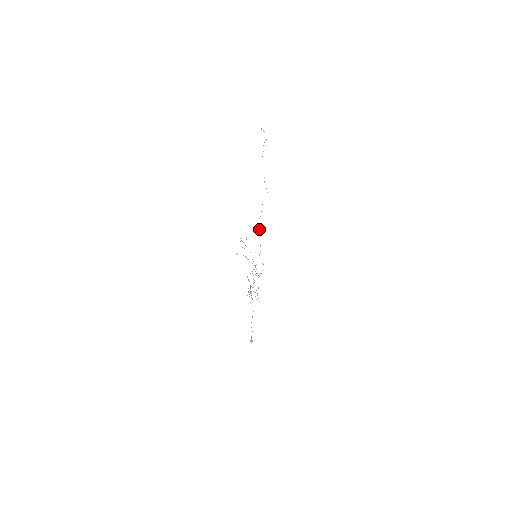
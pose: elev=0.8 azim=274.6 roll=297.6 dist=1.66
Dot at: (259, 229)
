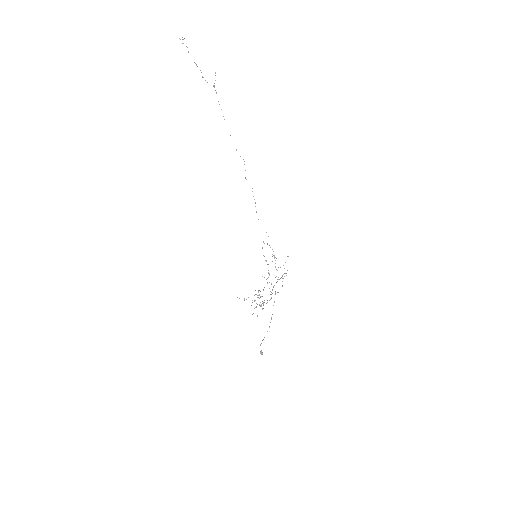
Dot at: occluded
